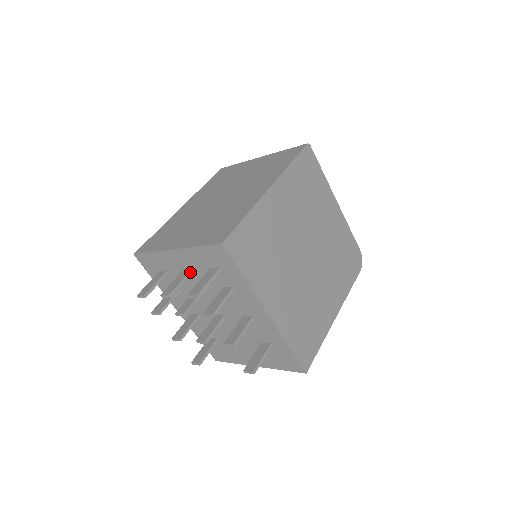
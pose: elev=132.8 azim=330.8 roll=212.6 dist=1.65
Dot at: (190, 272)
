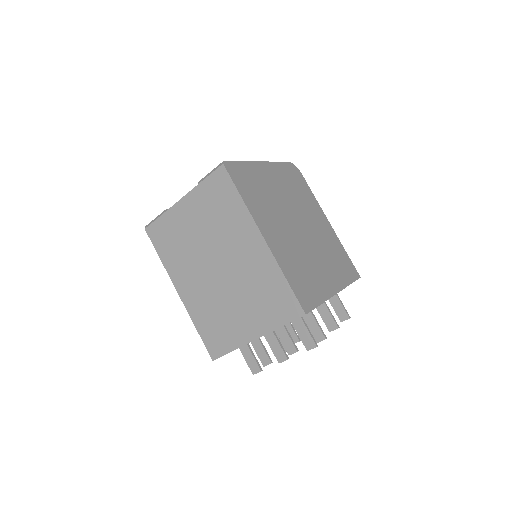
Dot at: (273, 332)
